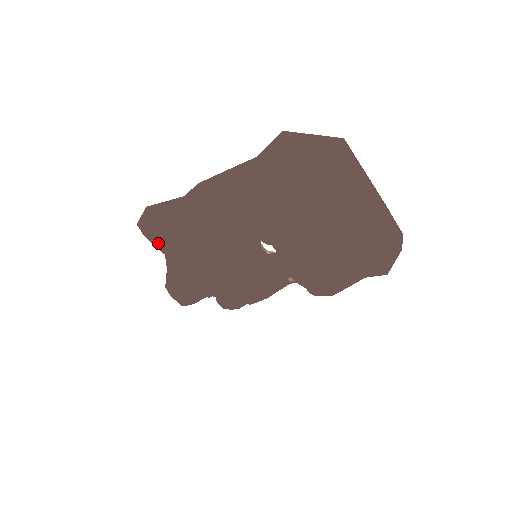
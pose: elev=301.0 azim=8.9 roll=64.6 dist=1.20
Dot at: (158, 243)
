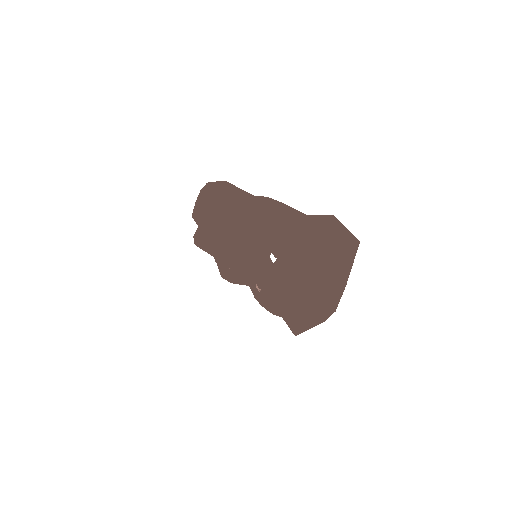
Dot at: (212, 201)
